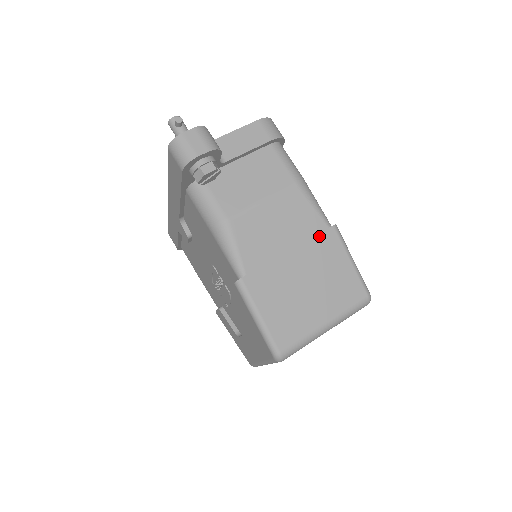
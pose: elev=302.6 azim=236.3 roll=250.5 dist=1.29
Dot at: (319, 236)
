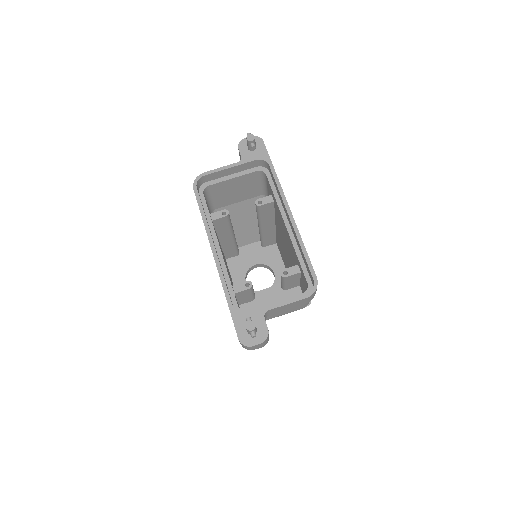
Dot at: occluded
